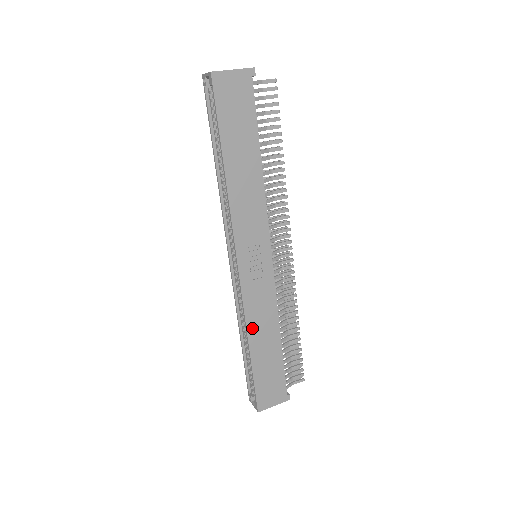
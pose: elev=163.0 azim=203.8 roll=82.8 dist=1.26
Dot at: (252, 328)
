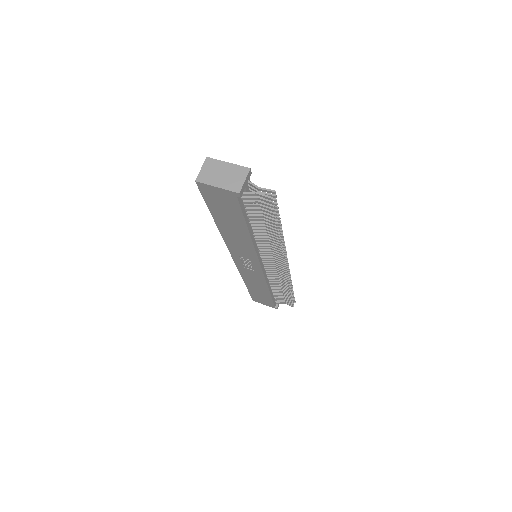
Dot at: (247, 280)
